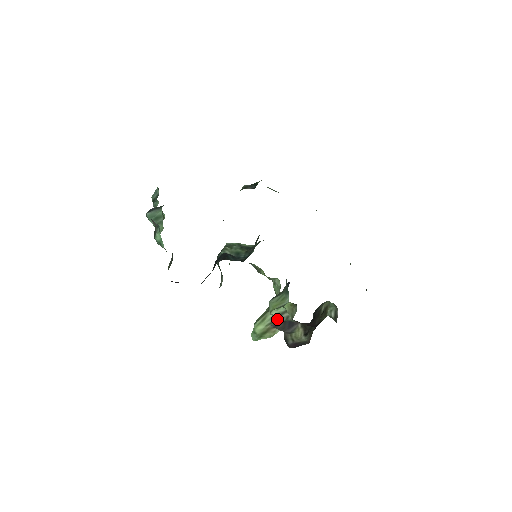
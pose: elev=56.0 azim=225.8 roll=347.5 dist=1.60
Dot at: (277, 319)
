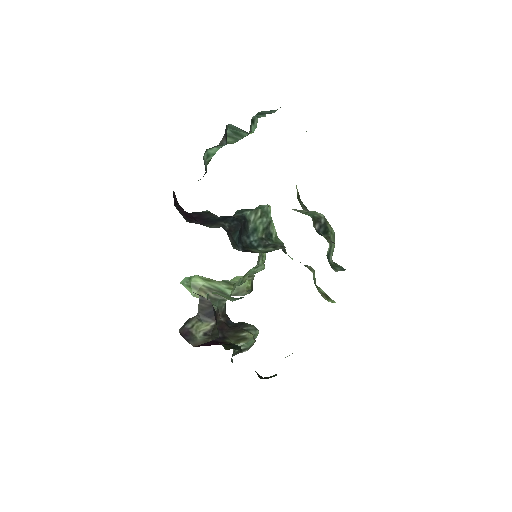
Dot at: occluded
